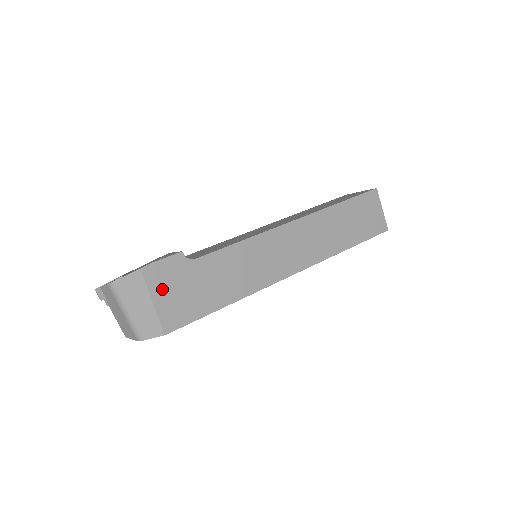
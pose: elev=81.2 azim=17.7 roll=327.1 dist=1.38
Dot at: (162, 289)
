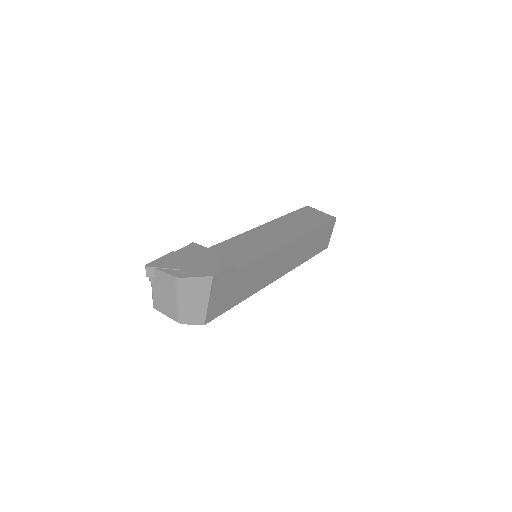
Dot at: (217, 291)
